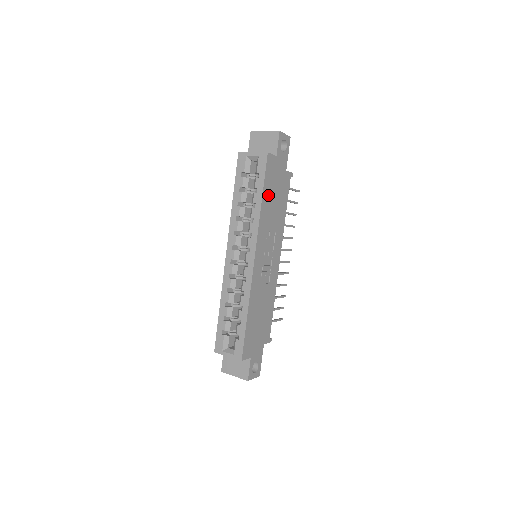
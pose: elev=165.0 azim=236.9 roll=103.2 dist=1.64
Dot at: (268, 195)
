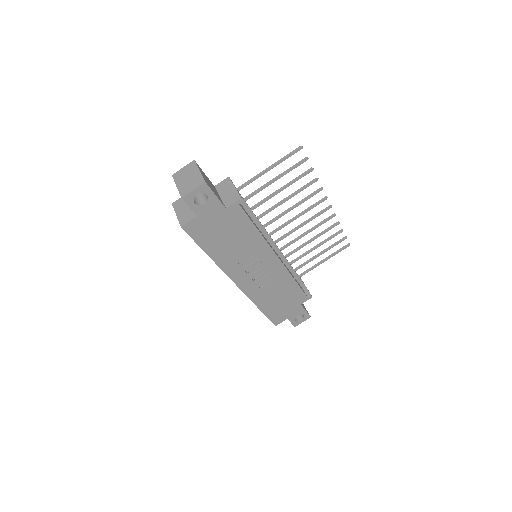
Dot at: (214, 245)
